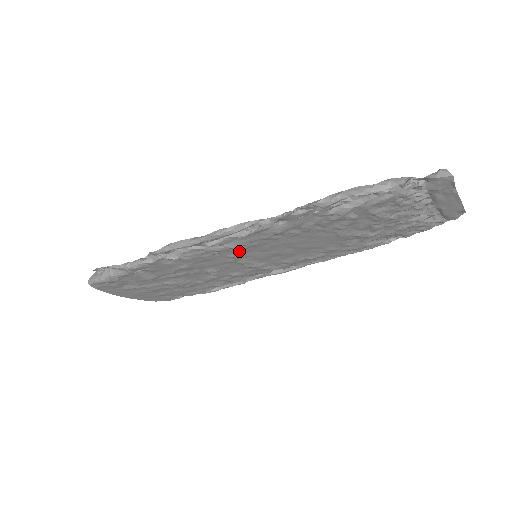
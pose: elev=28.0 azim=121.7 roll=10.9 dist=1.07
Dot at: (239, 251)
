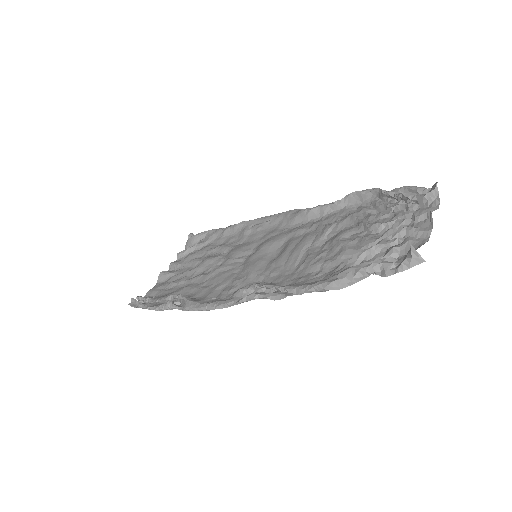
Dot at: (244, 277)
